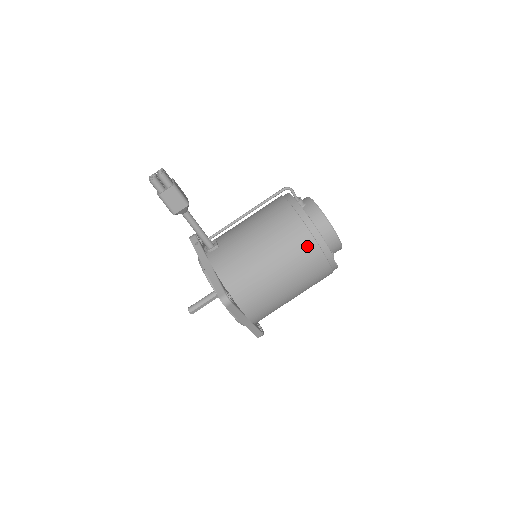
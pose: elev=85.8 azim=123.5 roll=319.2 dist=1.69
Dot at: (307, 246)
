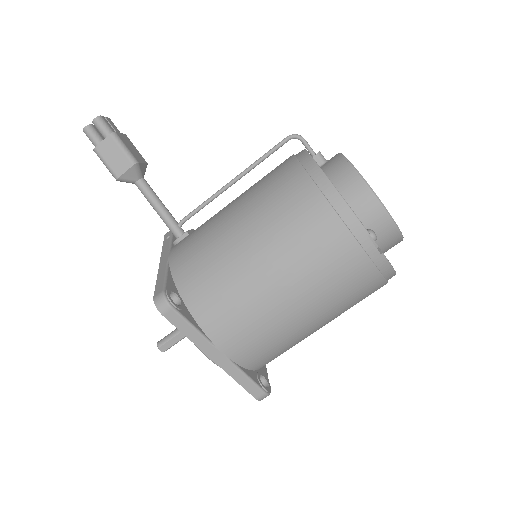
Dot at: (311, 210)
